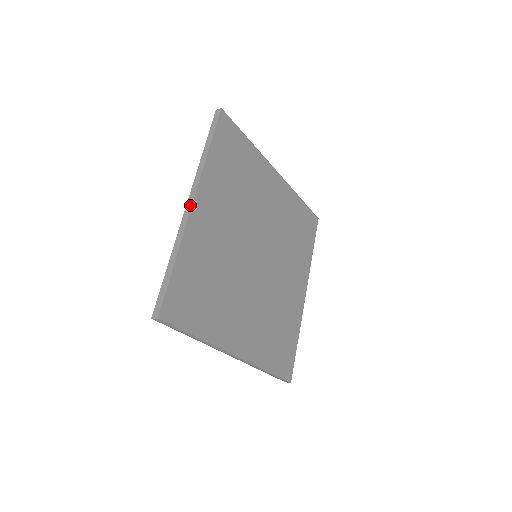
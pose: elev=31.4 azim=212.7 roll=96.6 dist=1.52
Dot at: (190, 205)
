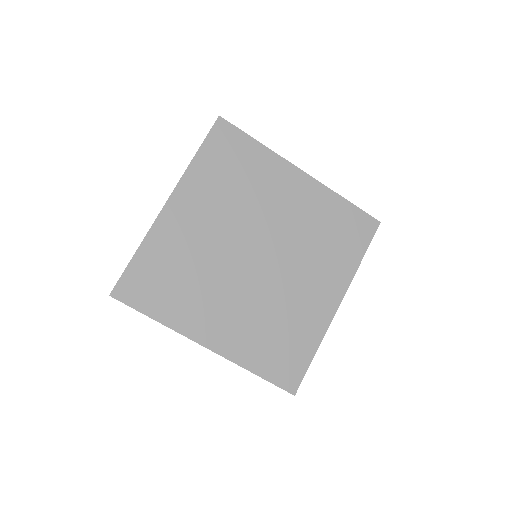
Dot at: occluded
